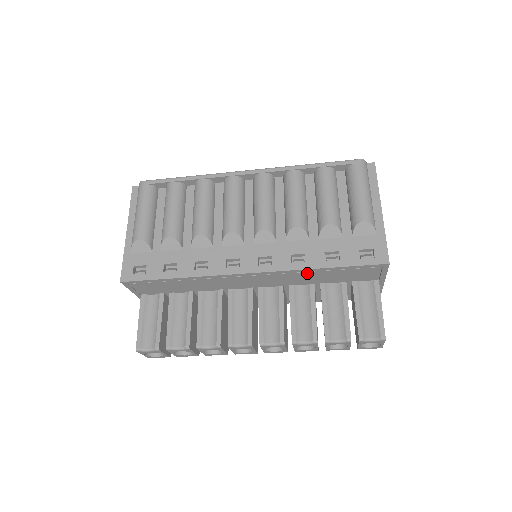
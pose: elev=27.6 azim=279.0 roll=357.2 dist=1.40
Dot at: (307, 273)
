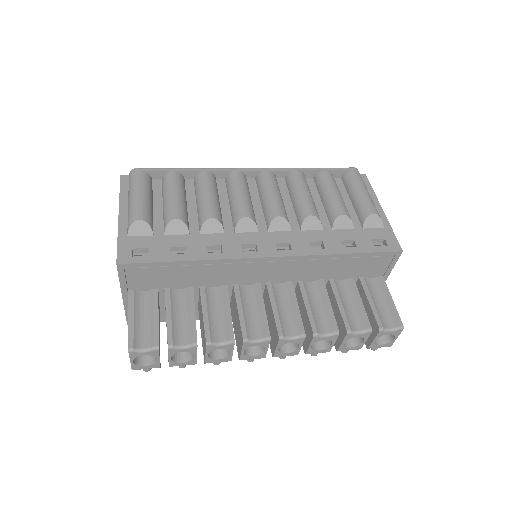
Dot at: (324, 261)
